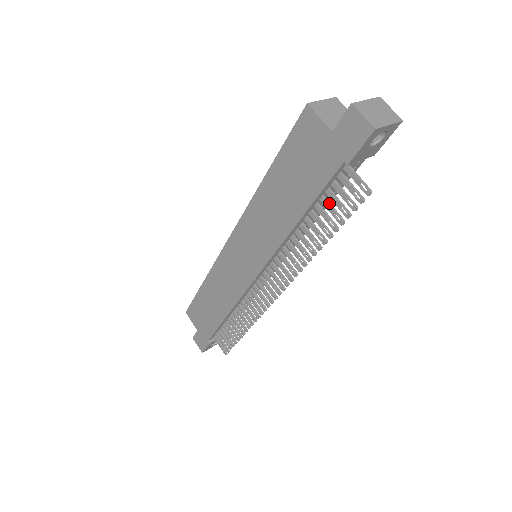
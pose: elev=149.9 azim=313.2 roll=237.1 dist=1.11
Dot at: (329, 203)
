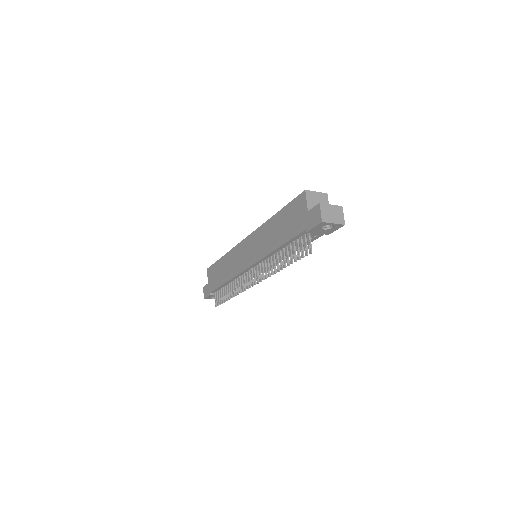
Dot at: (295, 247)
